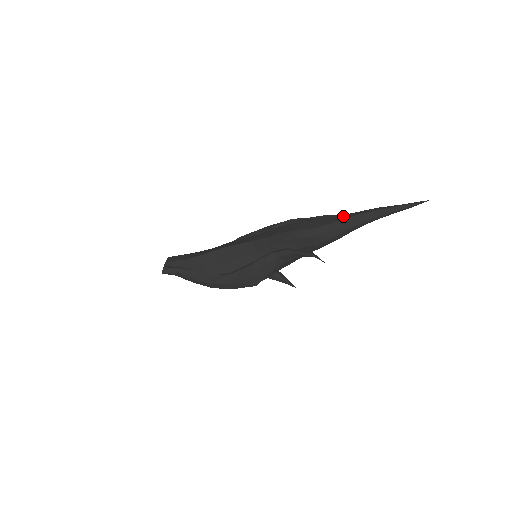
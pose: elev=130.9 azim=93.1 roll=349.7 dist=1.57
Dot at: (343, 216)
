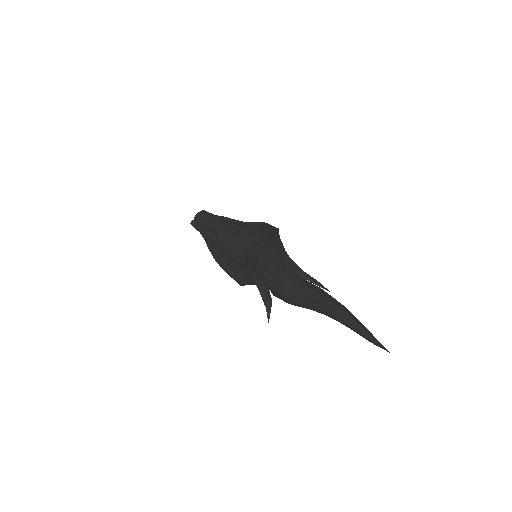
Dot at: (305, 289)
